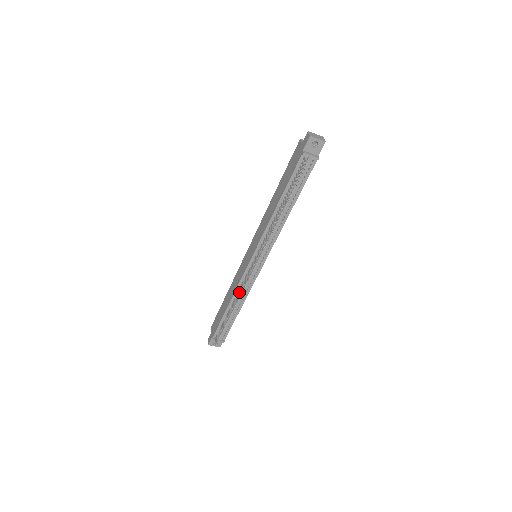
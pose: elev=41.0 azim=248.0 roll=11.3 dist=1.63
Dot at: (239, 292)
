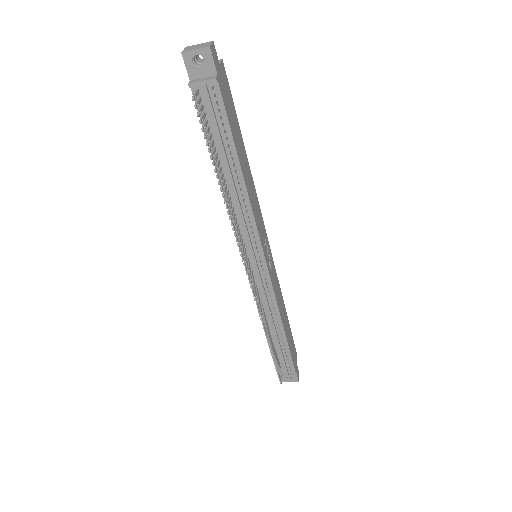
Dot at: (261, 311)
